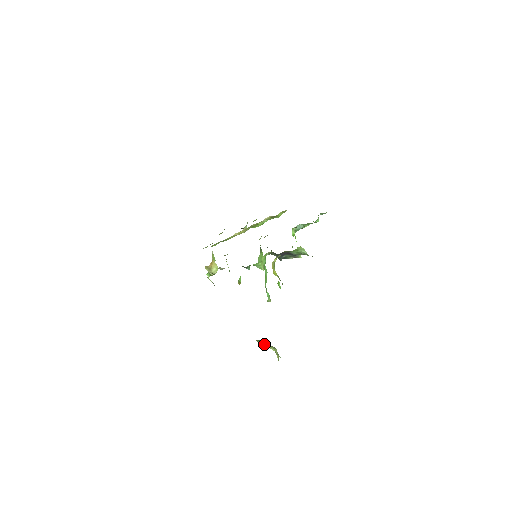
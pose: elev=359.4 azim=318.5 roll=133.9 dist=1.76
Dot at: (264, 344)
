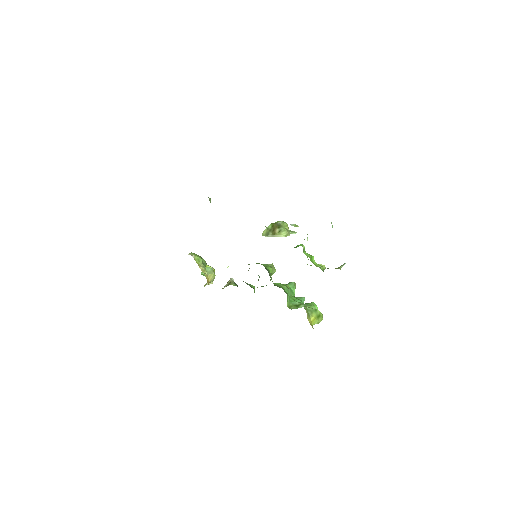
Dot at: (273, 236)
